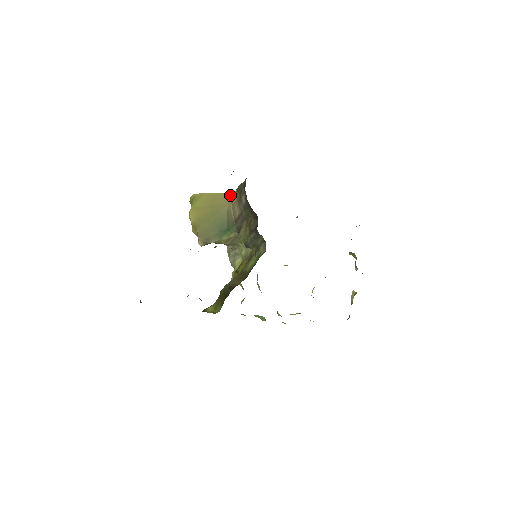
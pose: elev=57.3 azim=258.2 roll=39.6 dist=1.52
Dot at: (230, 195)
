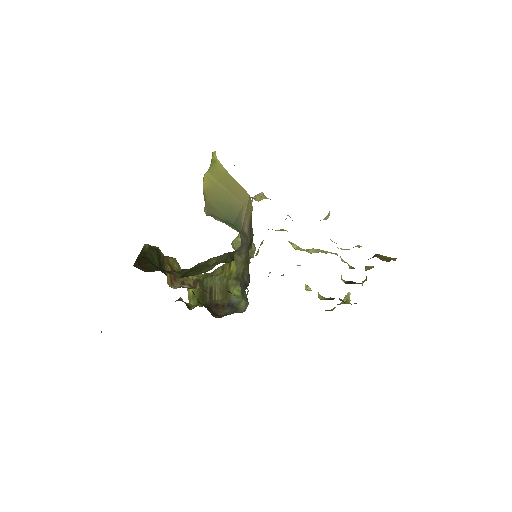
Dot at: (249, 198)
